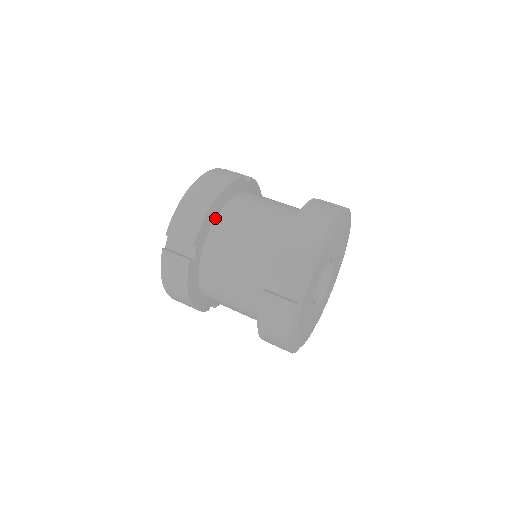
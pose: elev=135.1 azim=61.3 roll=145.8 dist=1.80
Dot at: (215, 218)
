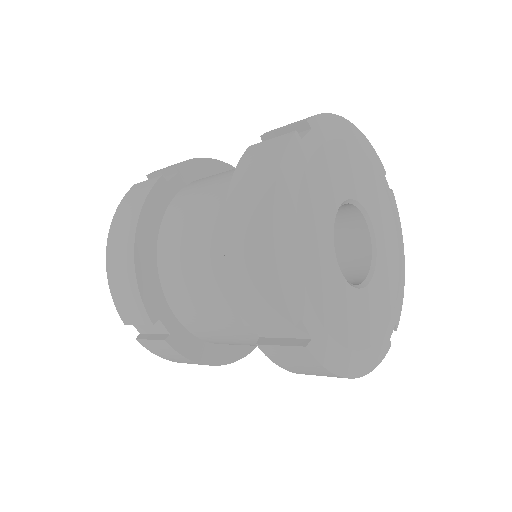
Dot at: occluded
